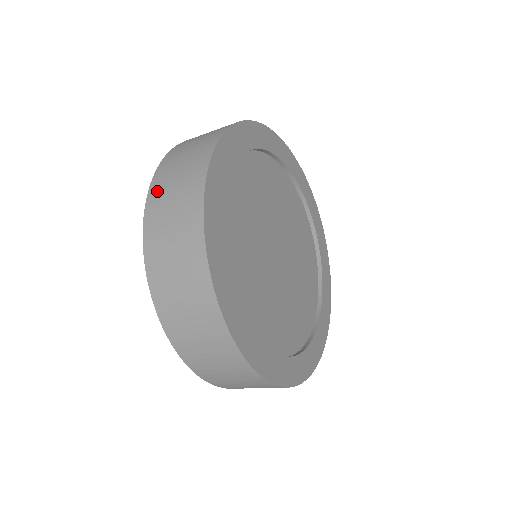
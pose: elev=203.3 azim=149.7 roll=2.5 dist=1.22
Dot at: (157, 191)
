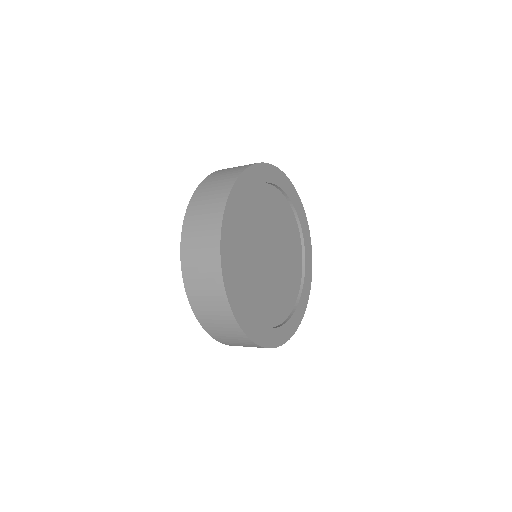
Dot at: occluded
